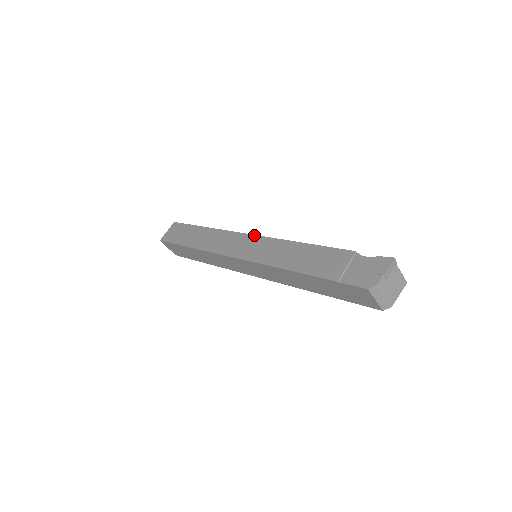
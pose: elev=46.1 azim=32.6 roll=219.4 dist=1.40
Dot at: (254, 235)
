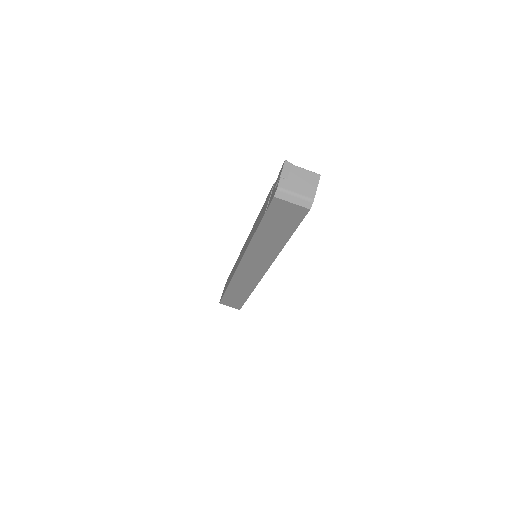
Dot at: occluded
